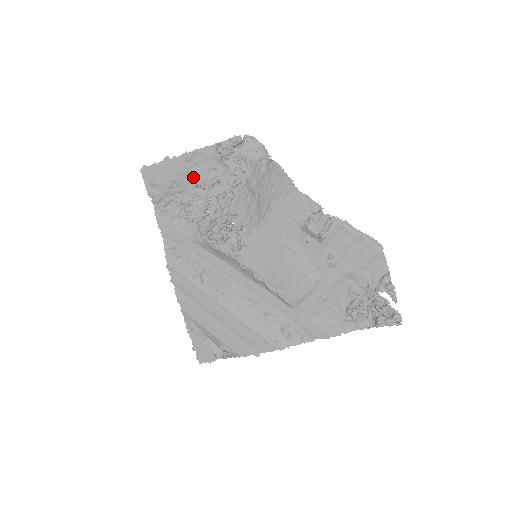
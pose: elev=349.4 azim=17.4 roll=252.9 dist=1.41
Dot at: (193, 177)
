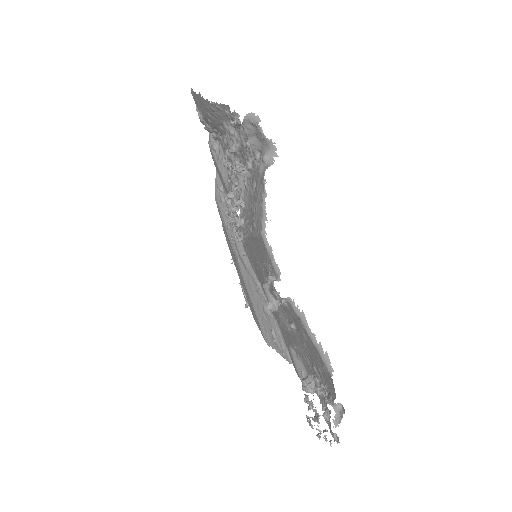
Dot at: (223, 128)
